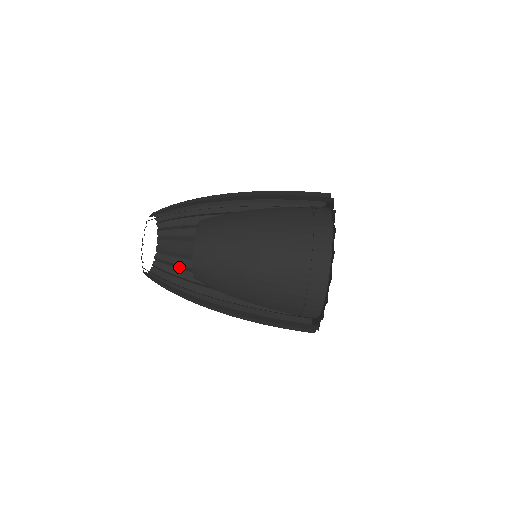
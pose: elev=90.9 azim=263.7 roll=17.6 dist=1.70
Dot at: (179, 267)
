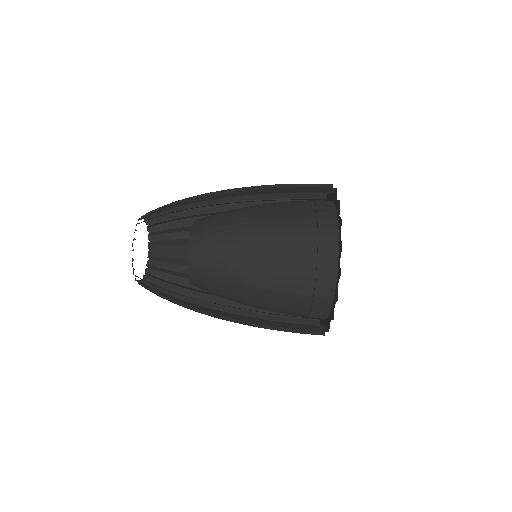
Dot at: (174, 273)
